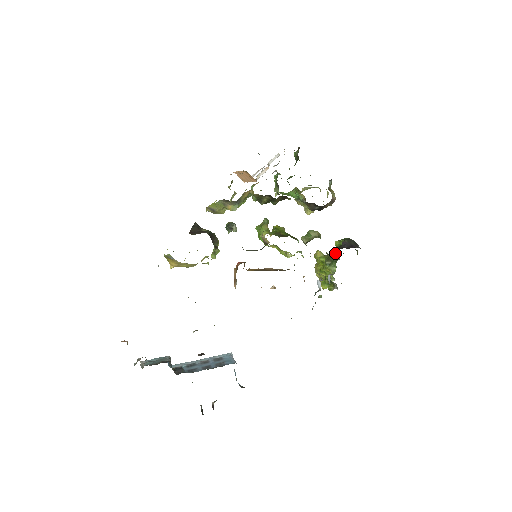
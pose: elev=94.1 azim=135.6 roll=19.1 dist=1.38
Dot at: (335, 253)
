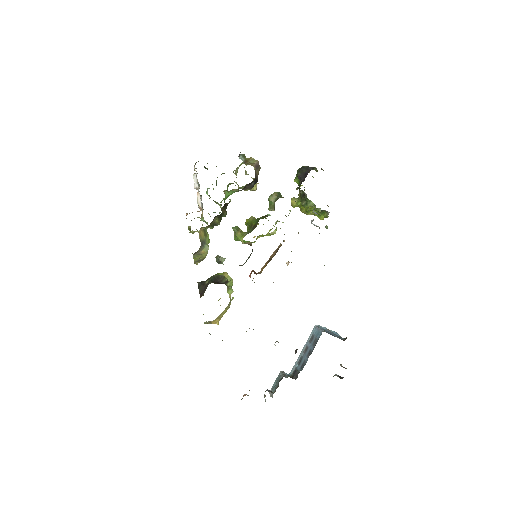
Dot at: (301, 192)
